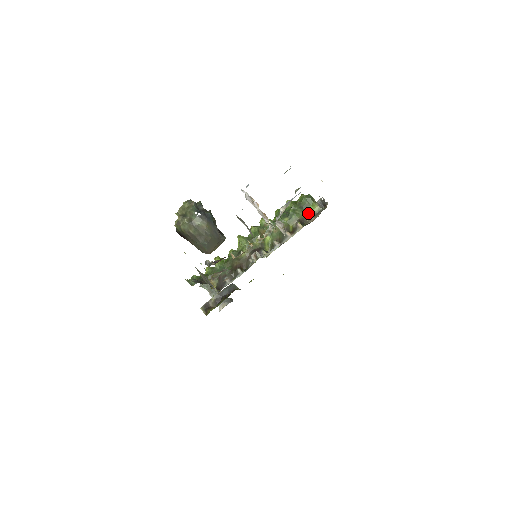
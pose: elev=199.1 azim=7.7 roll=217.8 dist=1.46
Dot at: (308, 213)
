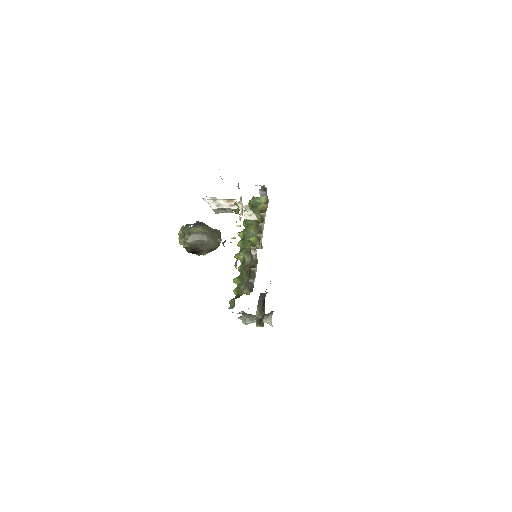
Dot at: (261, 206)
